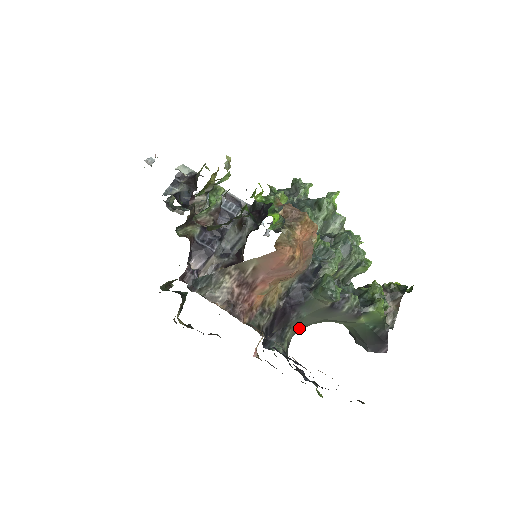
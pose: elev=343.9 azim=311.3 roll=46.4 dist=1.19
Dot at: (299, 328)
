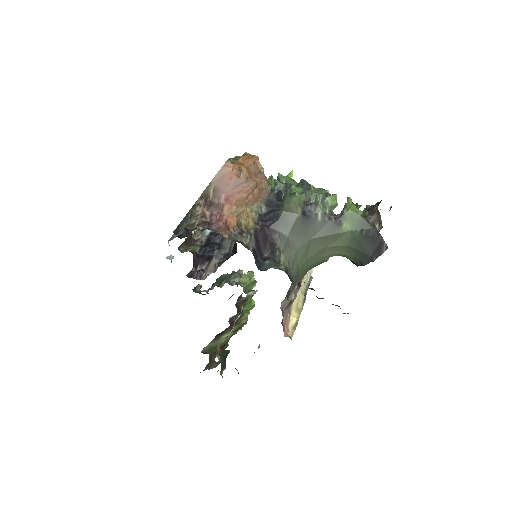
Dot at: (292, 256)
